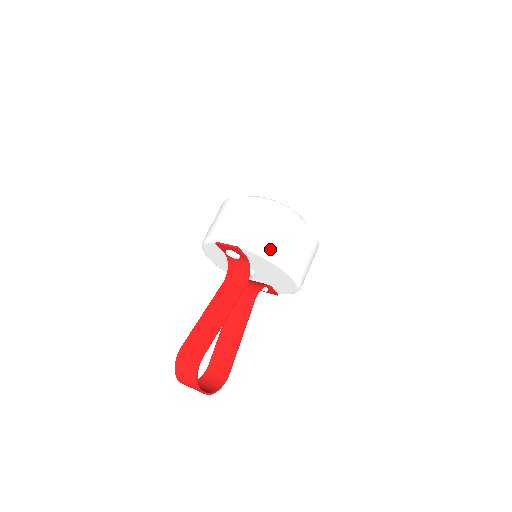
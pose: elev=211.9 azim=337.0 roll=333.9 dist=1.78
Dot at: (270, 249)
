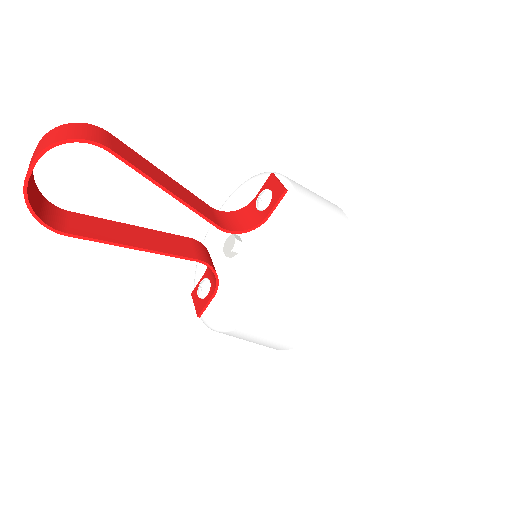
Dot at: (304, 233)
